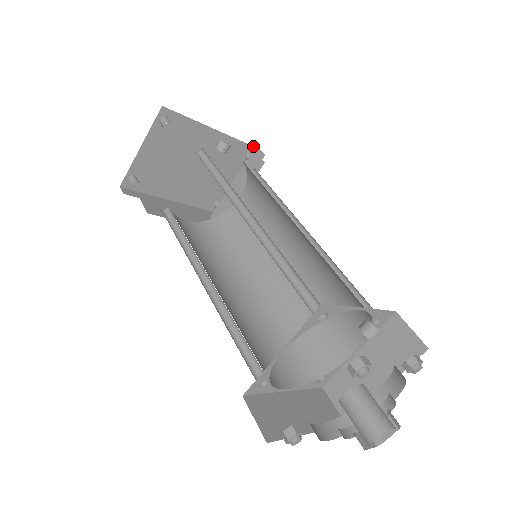
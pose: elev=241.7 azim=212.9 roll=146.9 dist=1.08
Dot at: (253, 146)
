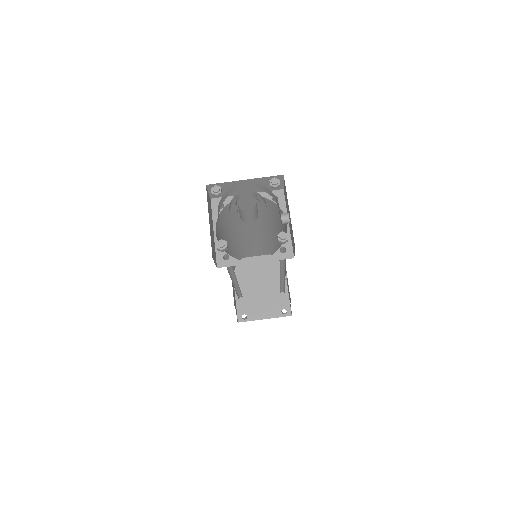
Dot at: occluded
